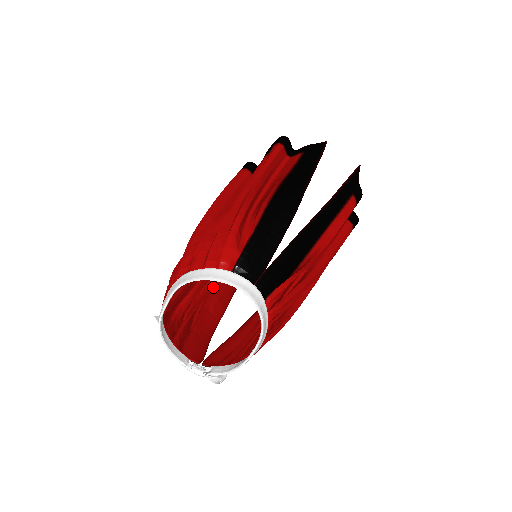
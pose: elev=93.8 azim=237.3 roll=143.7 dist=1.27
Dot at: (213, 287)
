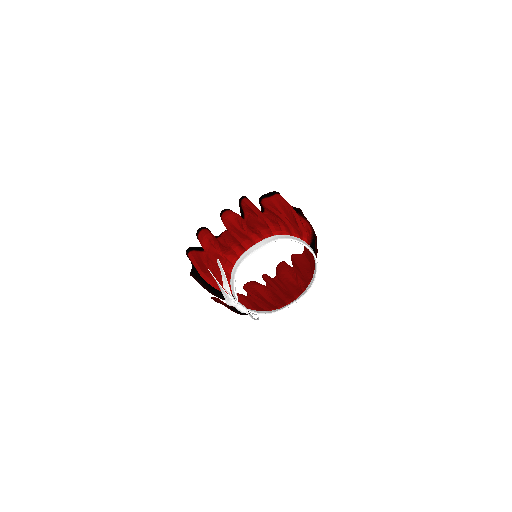
Dot at: occluded
